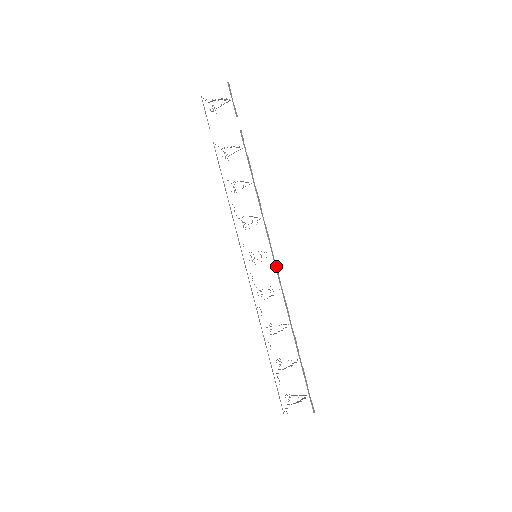
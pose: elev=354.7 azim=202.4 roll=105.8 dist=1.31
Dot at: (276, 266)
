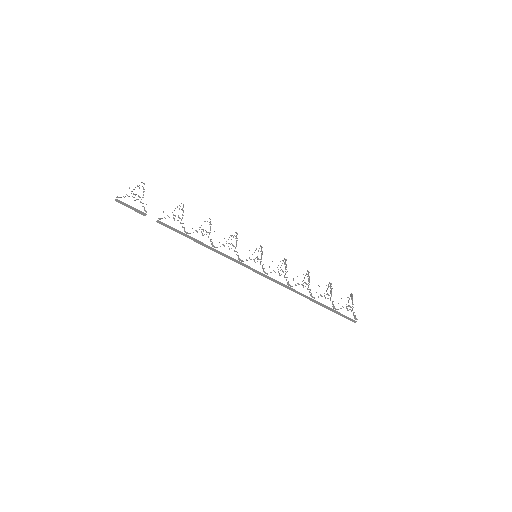
Dot at: occluded
